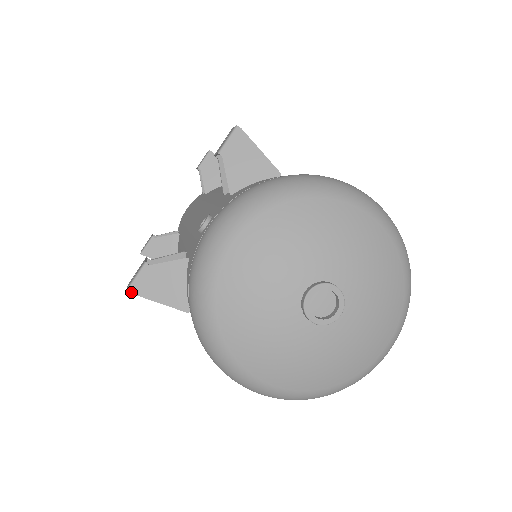
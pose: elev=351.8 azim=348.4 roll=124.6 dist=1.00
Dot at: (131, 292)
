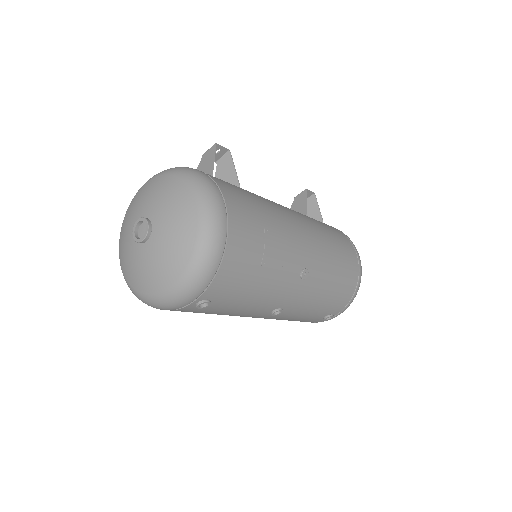
Dot at: occluded
